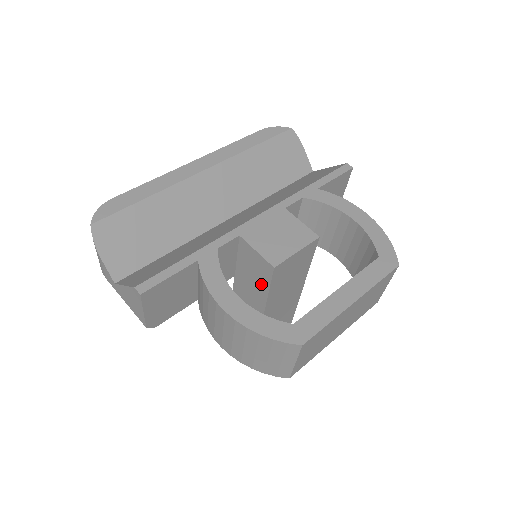
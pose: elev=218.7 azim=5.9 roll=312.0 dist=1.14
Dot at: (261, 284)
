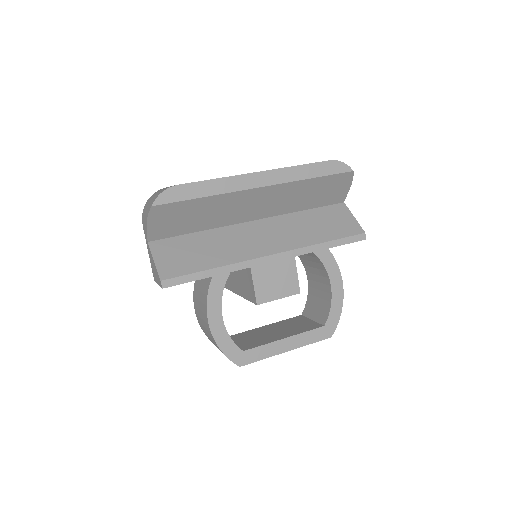
Dot at: (244, 291)
